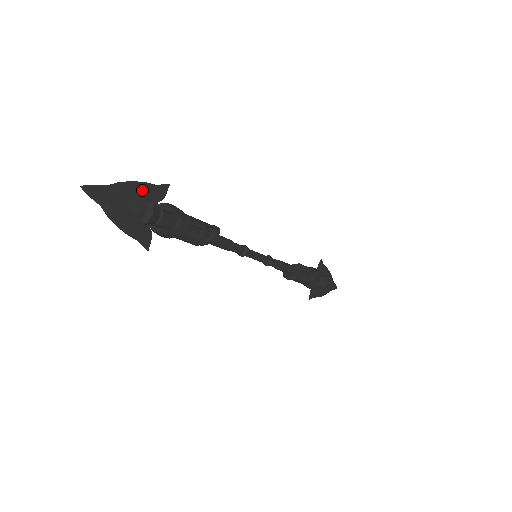
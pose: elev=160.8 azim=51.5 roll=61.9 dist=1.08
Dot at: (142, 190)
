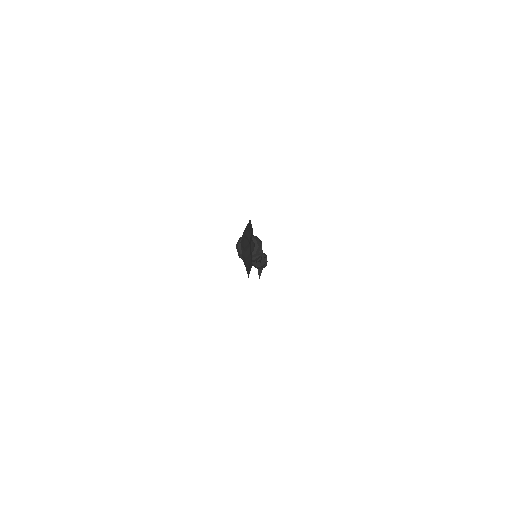
Dot at: (251, 230)
